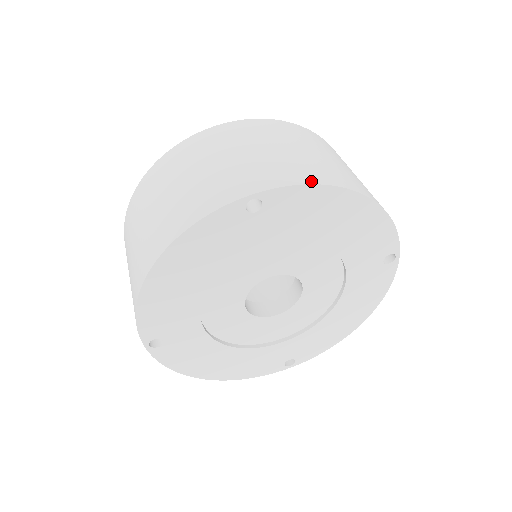
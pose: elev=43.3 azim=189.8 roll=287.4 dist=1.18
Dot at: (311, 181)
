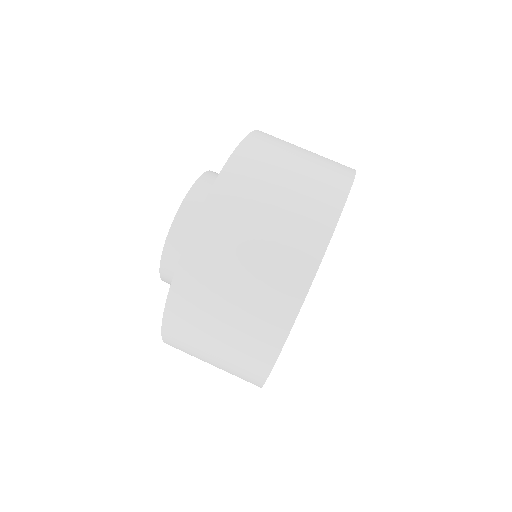
Dot at: (343, 197)
